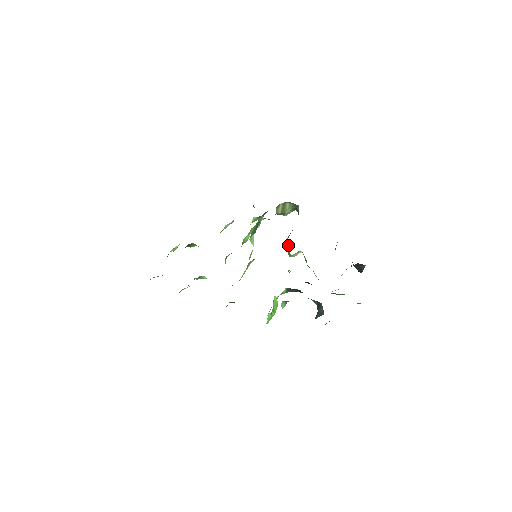
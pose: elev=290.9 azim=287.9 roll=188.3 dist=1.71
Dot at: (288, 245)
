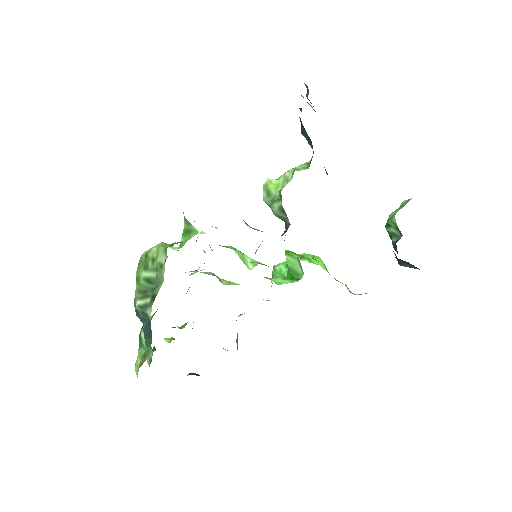
Dot at: occluded
